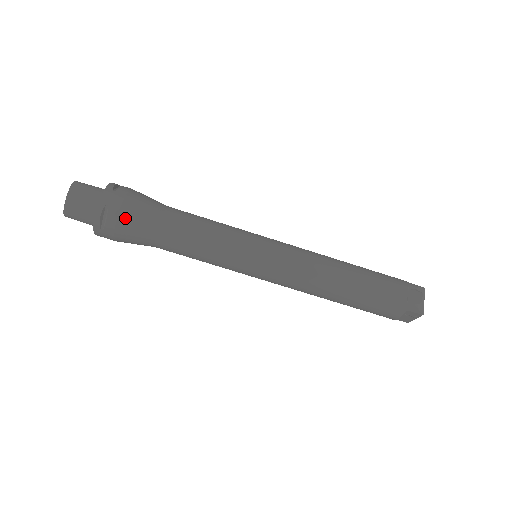
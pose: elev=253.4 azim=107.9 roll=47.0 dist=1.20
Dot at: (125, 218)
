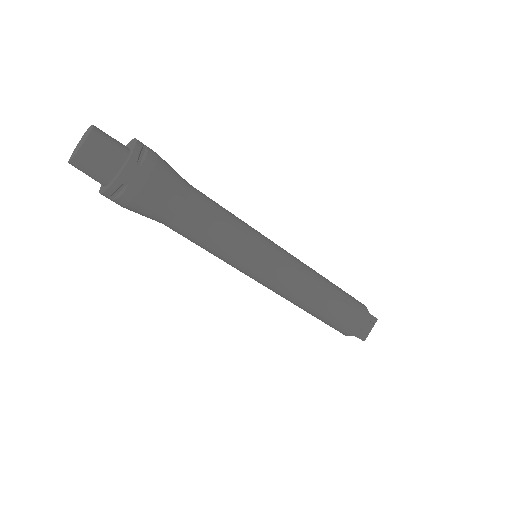
Dot at: (142, 201)
